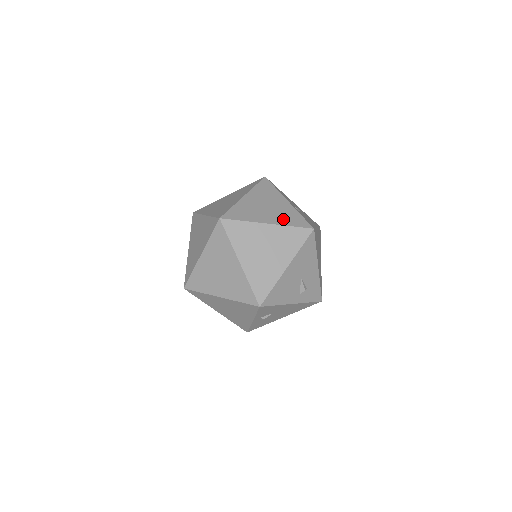
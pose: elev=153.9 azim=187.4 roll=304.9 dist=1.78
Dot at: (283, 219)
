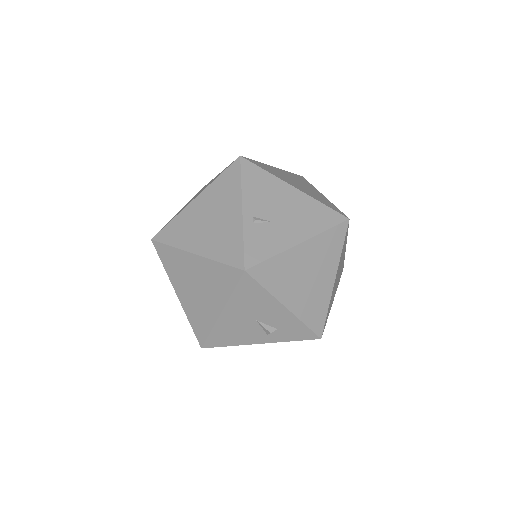
Dot at: (216, 247)
